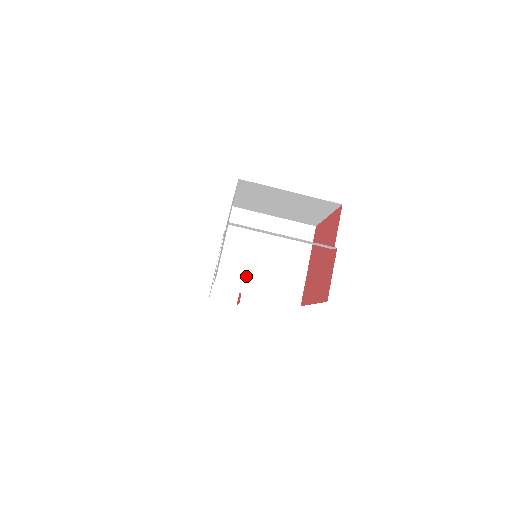
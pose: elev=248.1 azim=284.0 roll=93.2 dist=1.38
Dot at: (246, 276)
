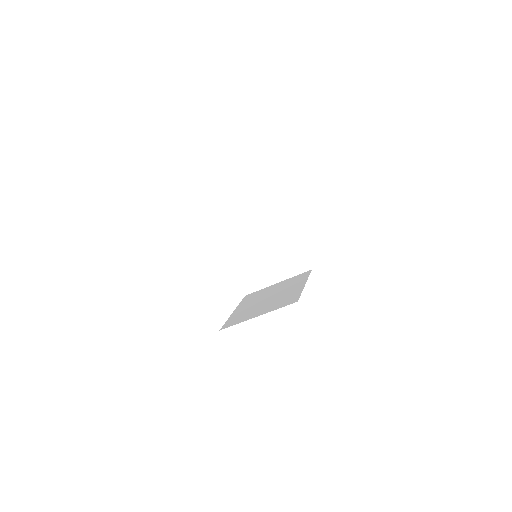
Dot at: (260, 274)
